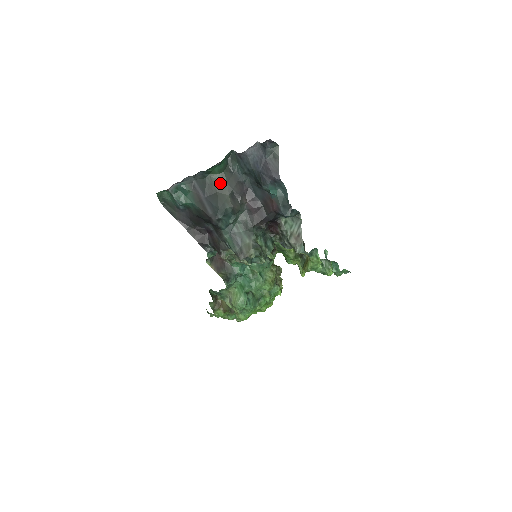
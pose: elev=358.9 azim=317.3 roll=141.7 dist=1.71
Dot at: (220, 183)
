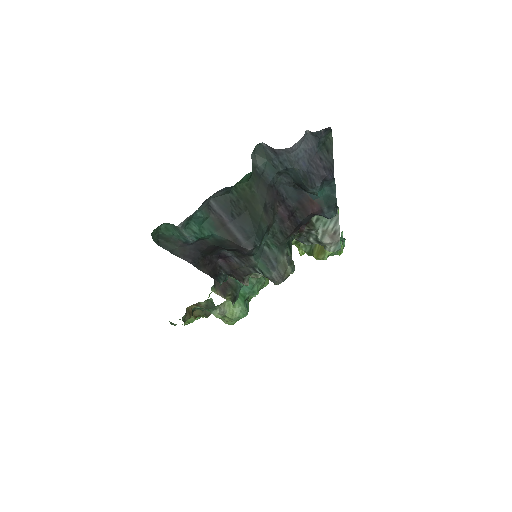
Dot at: (249, 195)
